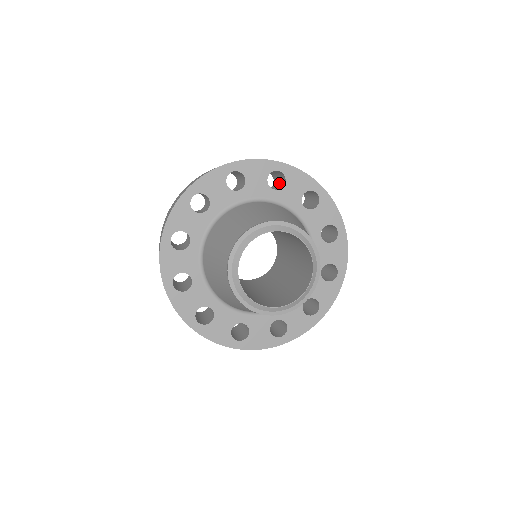
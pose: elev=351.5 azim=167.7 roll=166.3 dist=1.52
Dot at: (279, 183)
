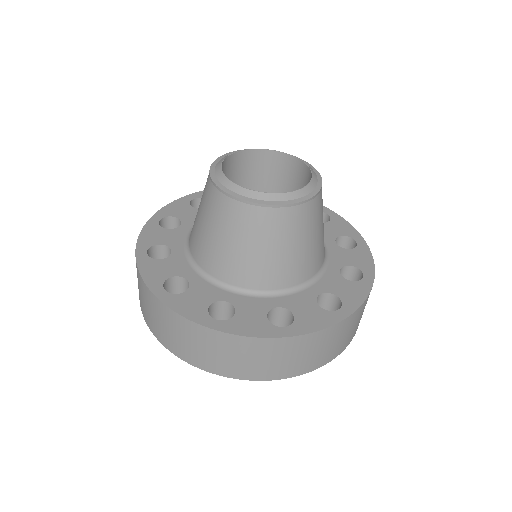
Dot at: occluded
